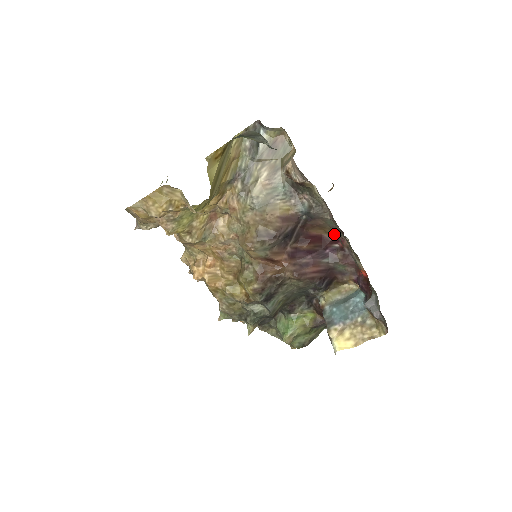
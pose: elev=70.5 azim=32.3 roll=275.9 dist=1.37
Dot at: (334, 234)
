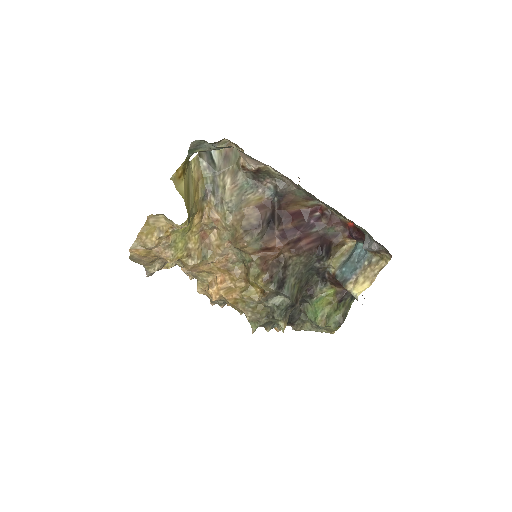
Dot at: (309, 204)
